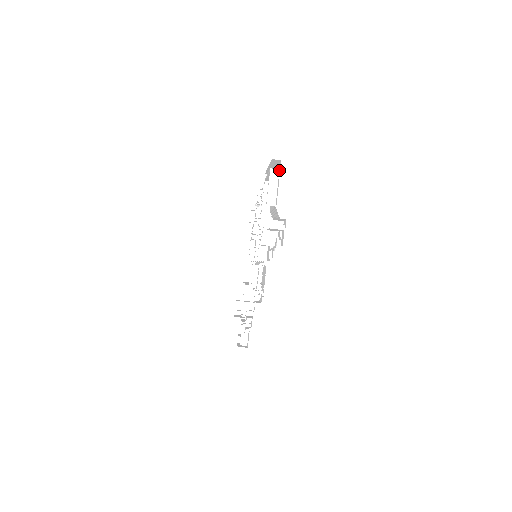
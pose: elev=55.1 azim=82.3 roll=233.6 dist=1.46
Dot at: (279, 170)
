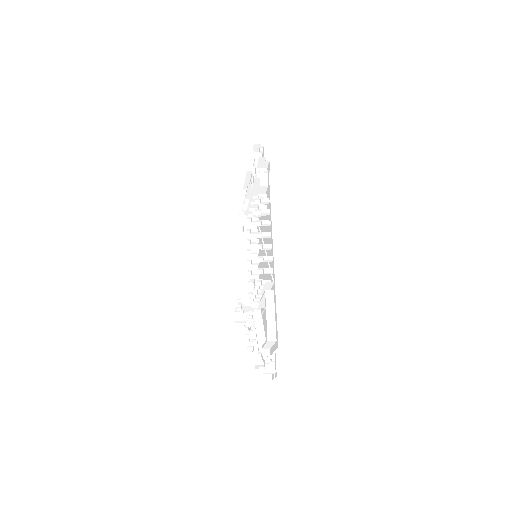
Dot at: (276, 342)
